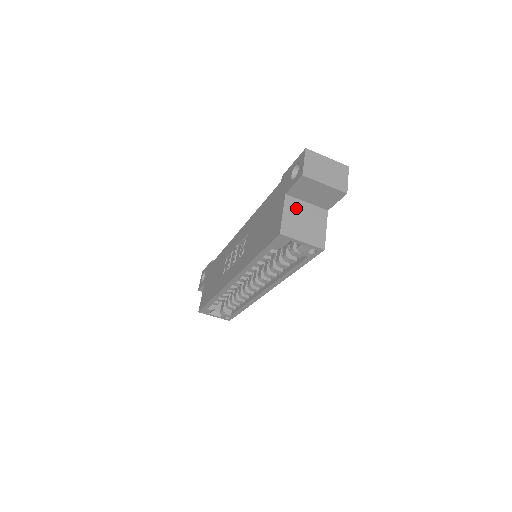
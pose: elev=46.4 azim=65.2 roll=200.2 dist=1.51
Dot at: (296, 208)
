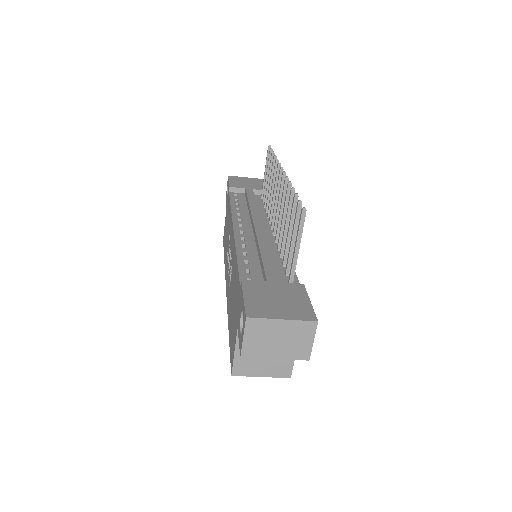
Dot at: occluded
